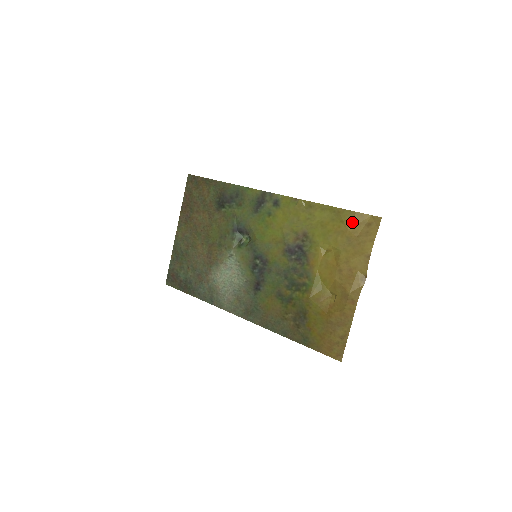
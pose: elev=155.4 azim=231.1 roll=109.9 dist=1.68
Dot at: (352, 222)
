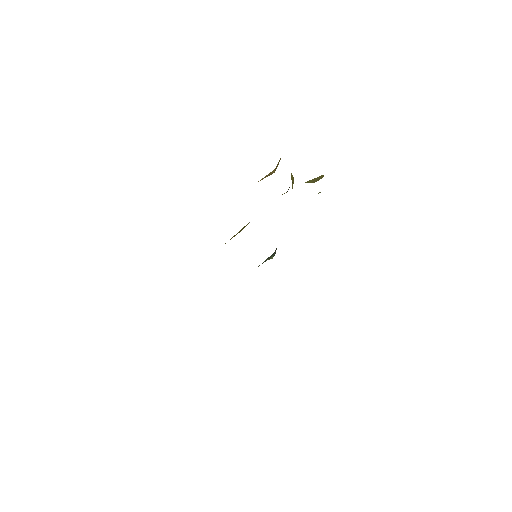
Dot at: occluded
